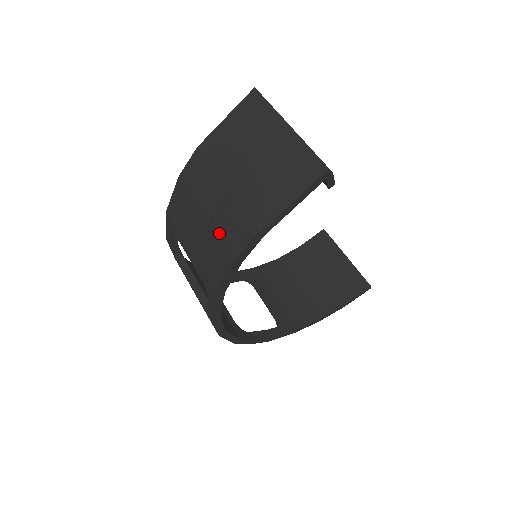
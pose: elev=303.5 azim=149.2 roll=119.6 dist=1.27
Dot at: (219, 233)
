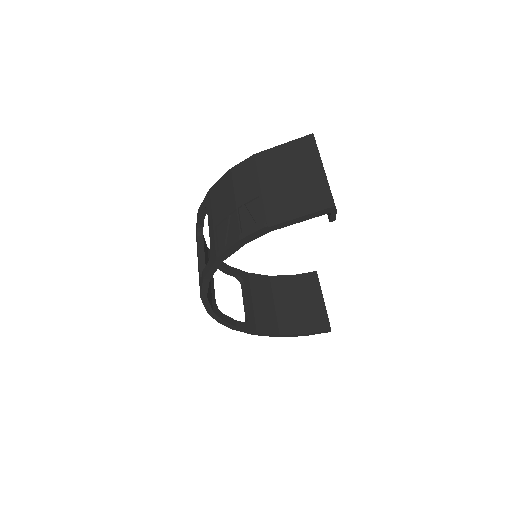
Dot at: (240, 217)
